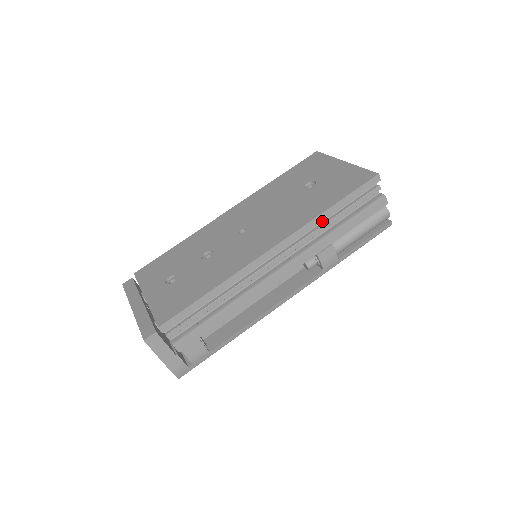
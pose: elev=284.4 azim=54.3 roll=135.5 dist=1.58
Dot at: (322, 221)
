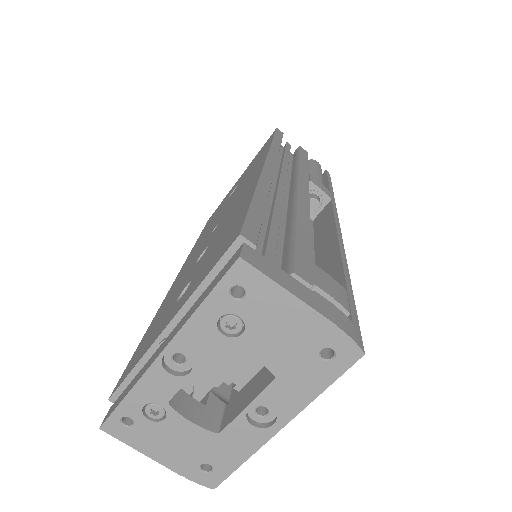
Dot at: (278, 164)
